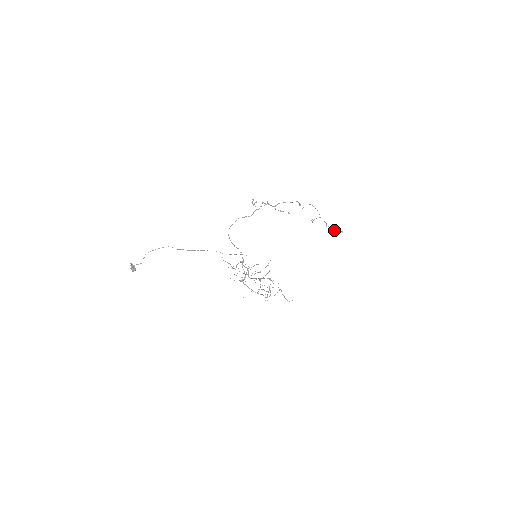
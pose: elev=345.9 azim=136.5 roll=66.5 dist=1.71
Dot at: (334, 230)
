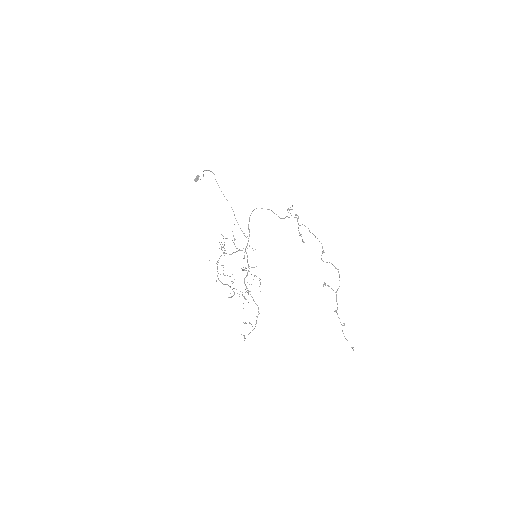
Dot at: occluded
